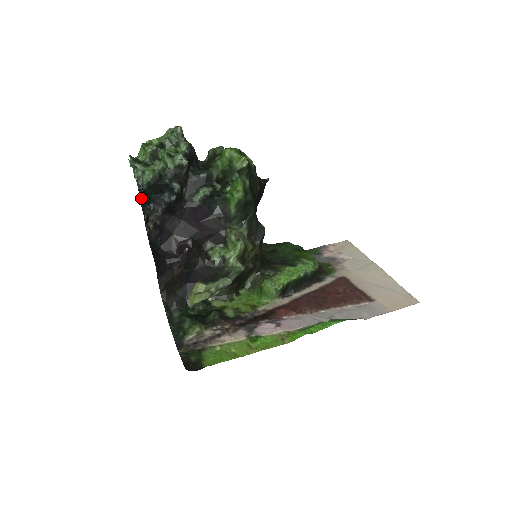
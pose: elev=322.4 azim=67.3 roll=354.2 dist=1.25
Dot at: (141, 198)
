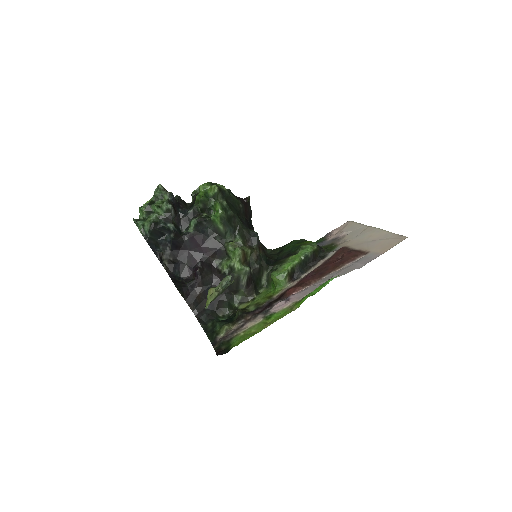
Dot at: (150, 245)
